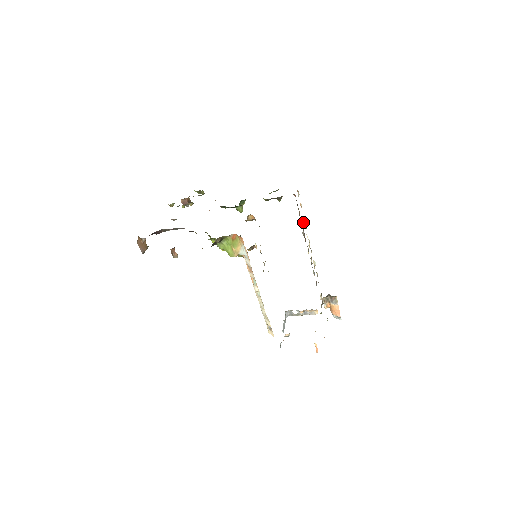
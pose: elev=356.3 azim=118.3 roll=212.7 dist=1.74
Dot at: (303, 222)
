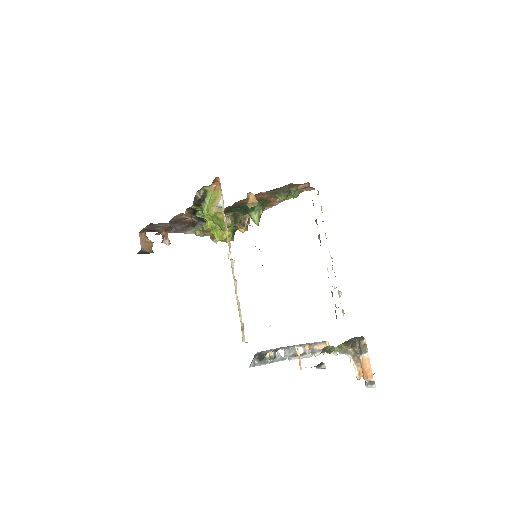
Dot at: (325, 234)
